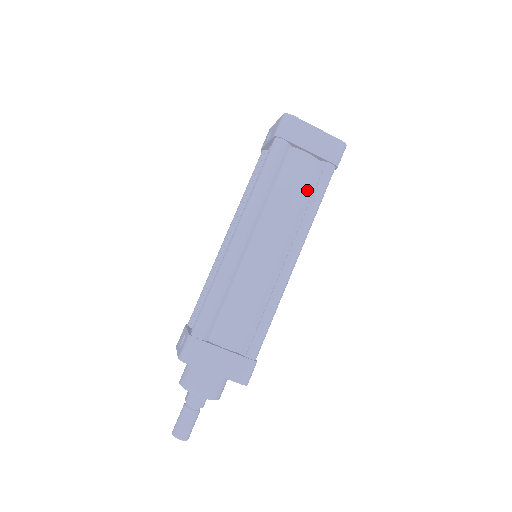
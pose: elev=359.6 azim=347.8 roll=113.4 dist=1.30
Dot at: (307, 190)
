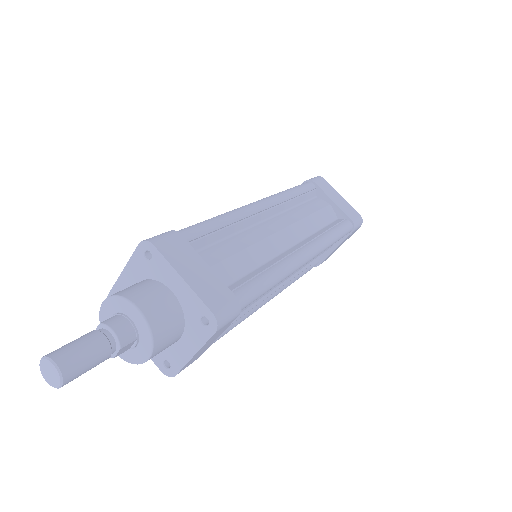
Dot at: (326, 226)
